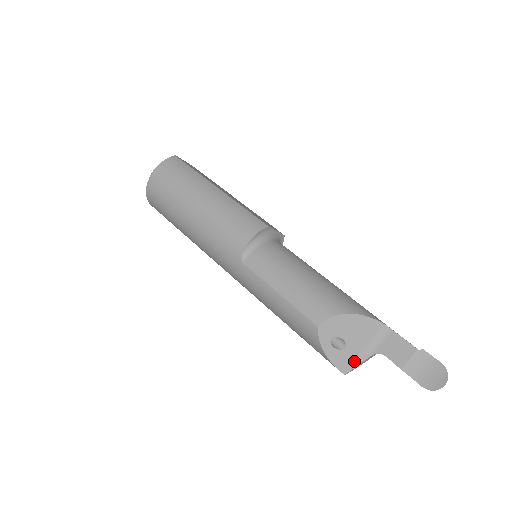
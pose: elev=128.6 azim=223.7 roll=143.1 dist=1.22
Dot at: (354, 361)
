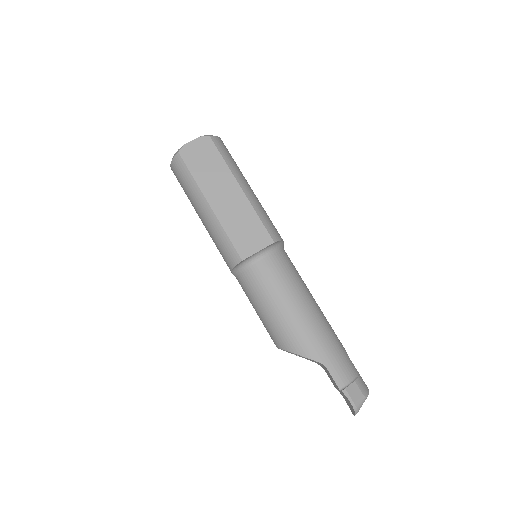
Dot at: occluded
